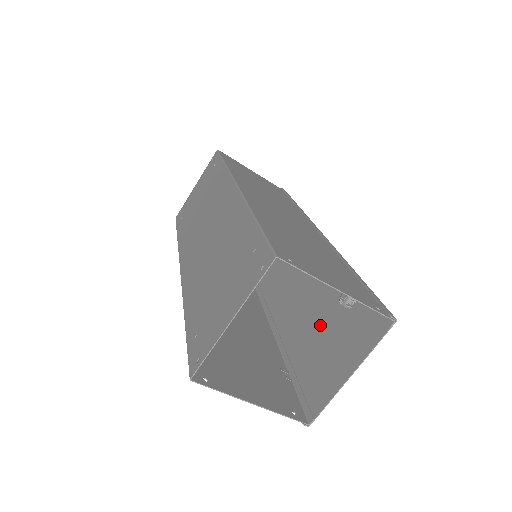
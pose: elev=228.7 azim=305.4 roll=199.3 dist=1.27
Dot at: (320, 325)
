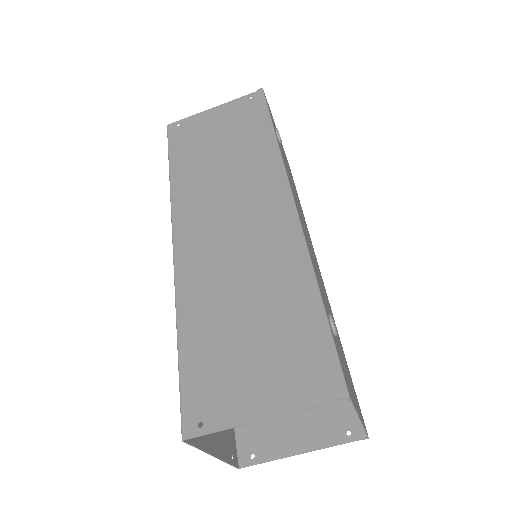
Dot at: occluded
